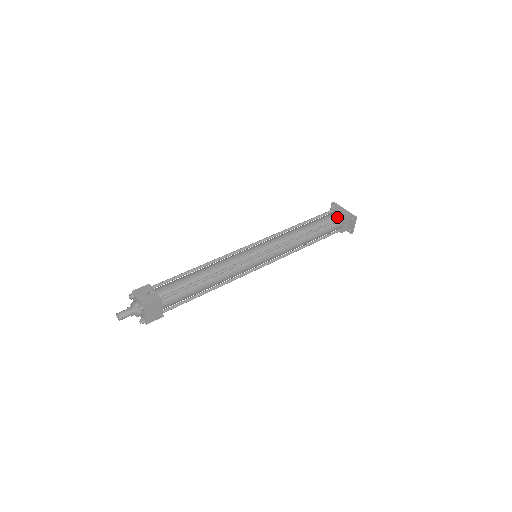
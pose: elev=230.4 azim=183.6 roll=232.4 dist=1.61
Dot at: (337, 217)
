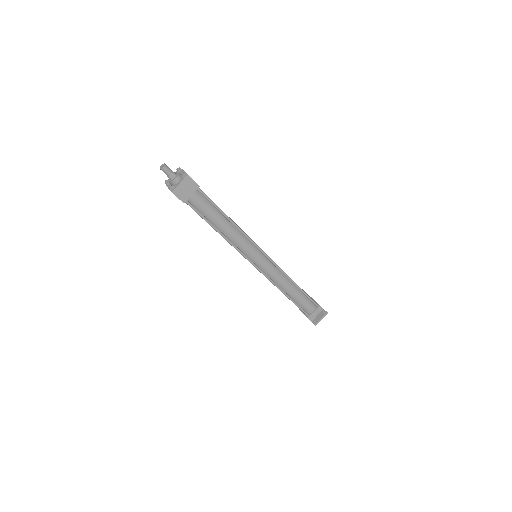
Dot at: occluded
